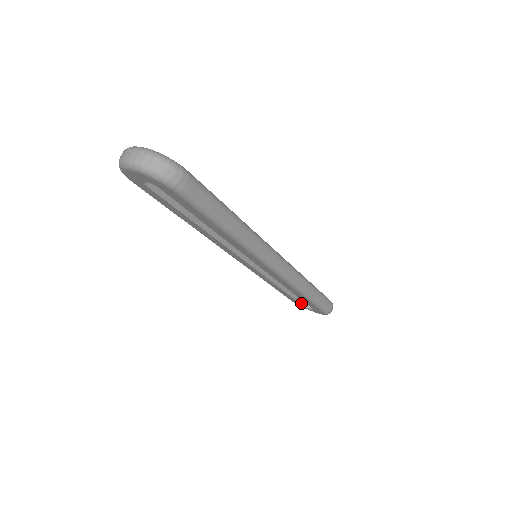
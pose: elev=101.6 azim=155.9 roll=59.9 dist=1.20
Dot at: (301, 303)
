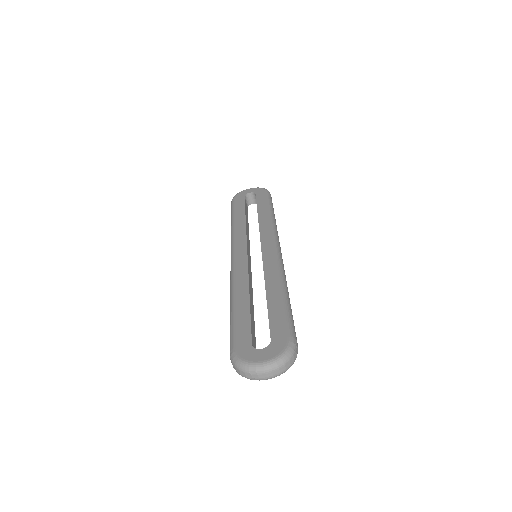
Dot at: (247, 208)
